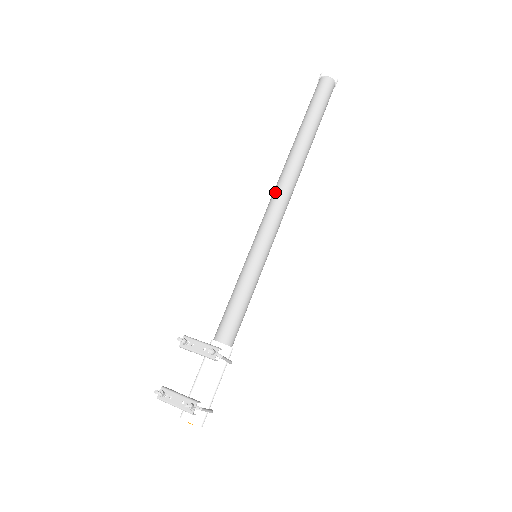
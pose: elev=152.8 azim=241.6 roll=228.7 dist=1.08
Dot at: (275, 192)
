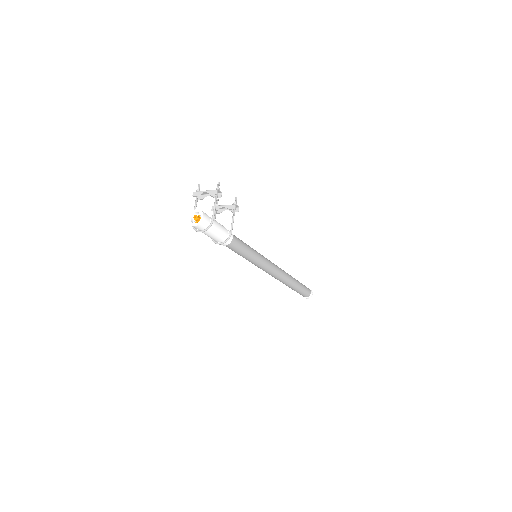
Dot at: occluded
